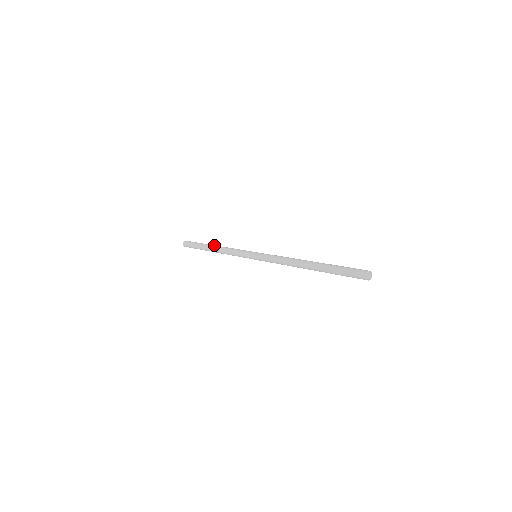
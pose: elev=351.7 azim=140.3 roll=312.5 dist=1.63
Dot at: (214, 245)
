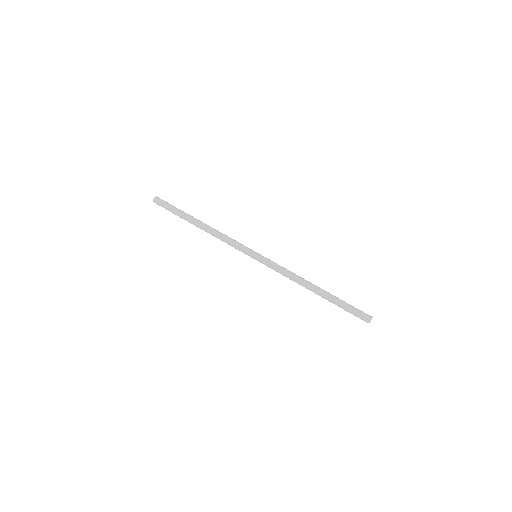
Dot at: (198, 226)
